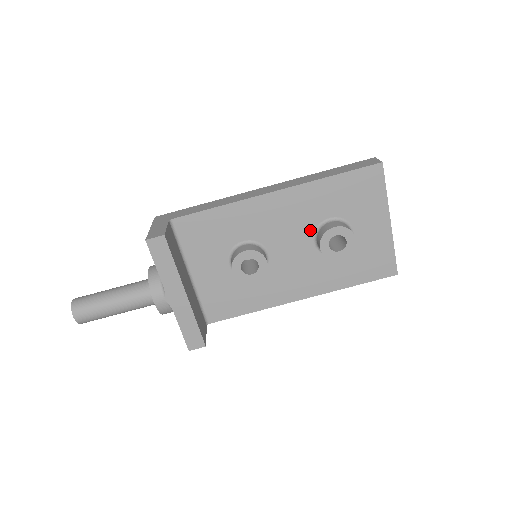
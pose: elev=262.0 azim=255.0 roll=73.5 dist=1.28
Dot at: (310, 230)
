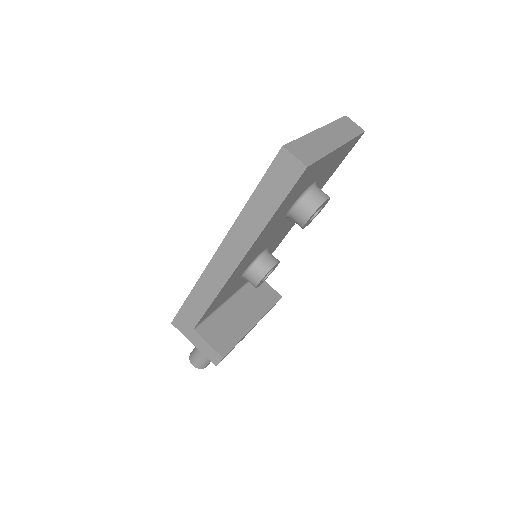
Dot at: (281, 222)
